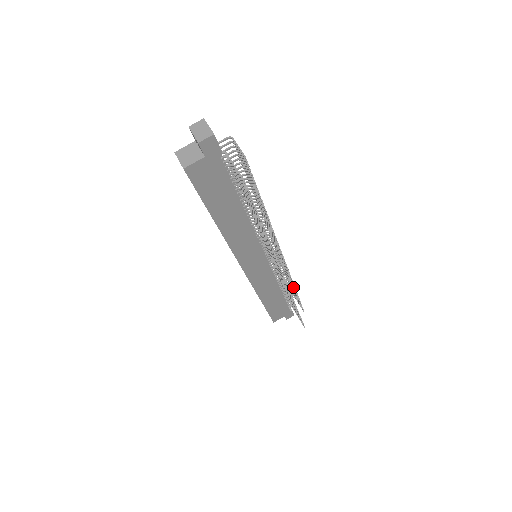
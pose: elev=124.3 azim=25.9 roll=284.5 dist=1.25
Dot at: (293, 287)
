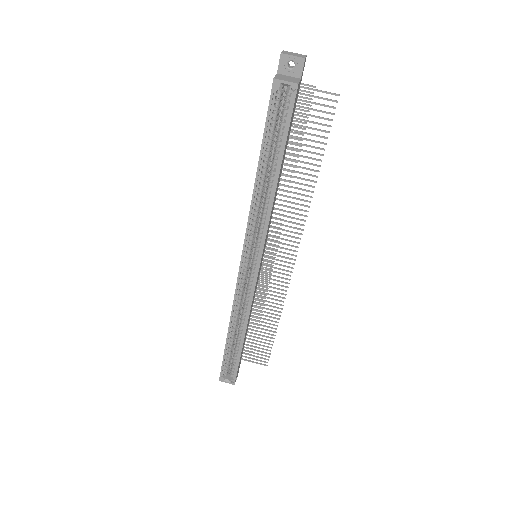
Dot at: (257, 311)
